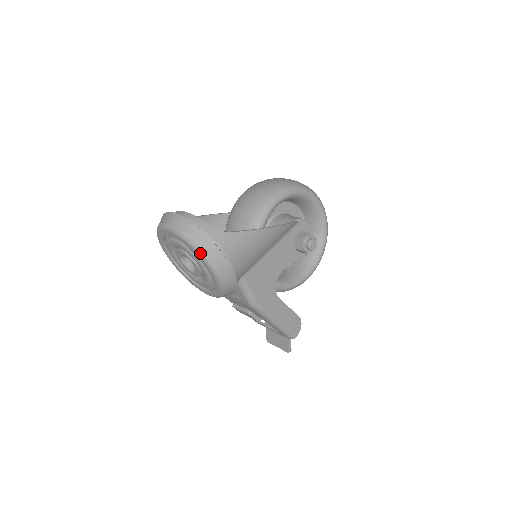
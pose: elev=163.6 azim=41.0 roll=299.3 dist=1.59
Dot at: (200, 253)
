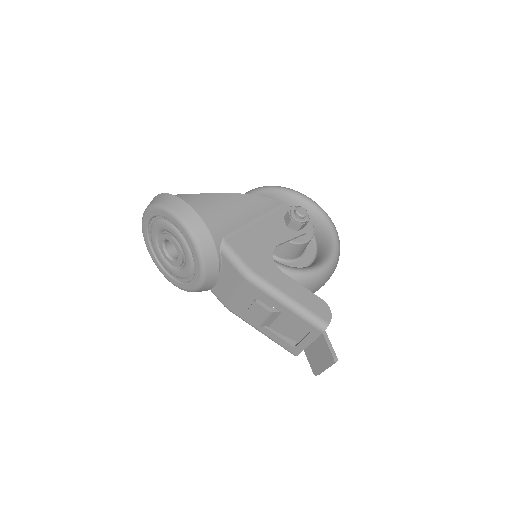
Dot at: (163, 208)
